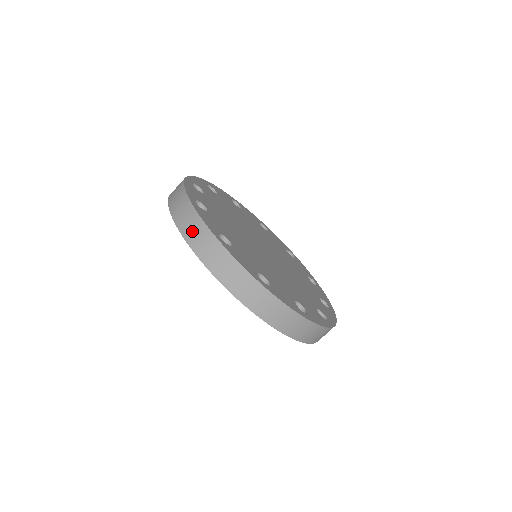
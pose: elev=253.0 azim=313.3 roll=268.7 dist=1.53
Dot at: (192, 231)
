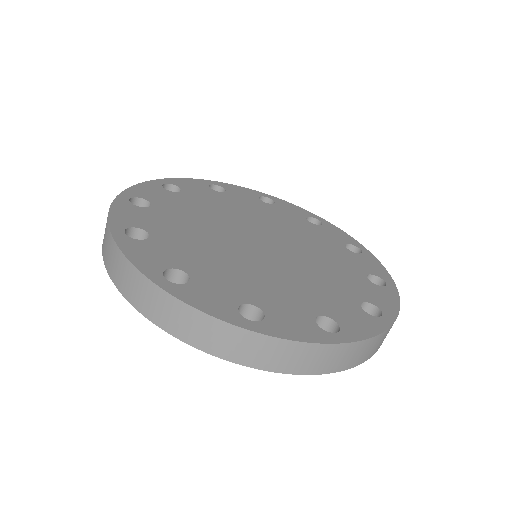
Dot at: (126, 283)
